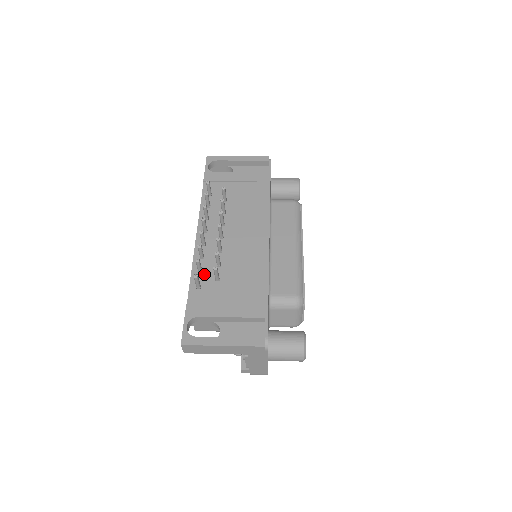
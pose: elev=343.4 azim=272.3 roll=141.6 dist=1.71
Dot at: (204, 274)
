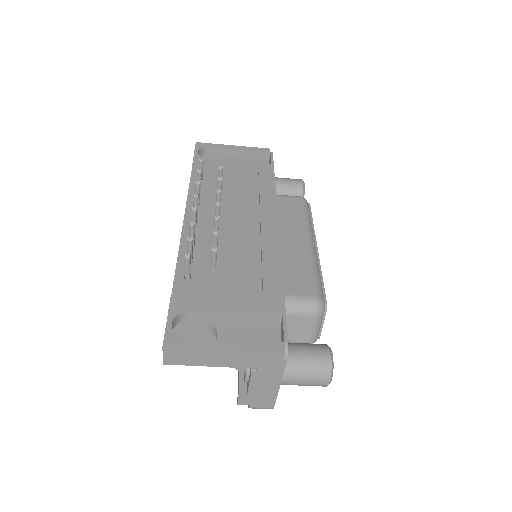
Dot at: (195, 262)
